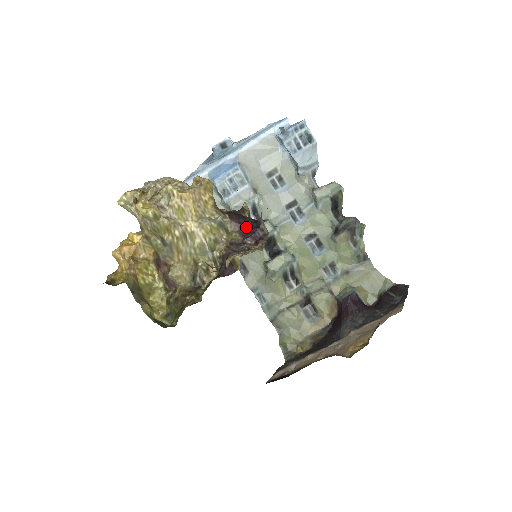
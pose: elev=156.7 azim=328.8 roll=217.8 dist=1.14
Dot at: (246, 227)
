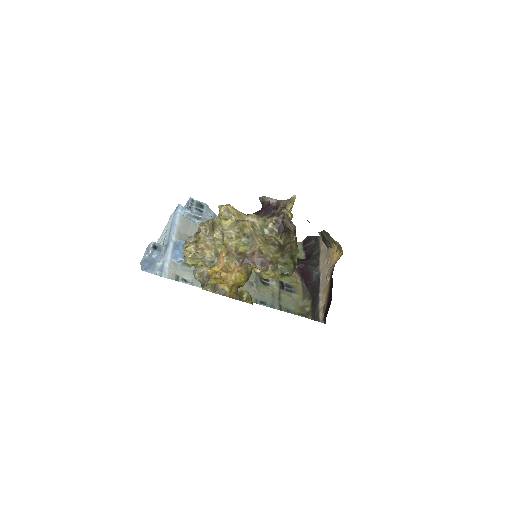
Dot at: (262, 212)
